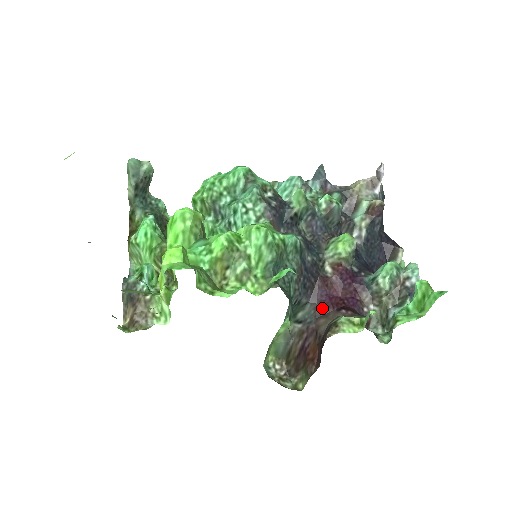
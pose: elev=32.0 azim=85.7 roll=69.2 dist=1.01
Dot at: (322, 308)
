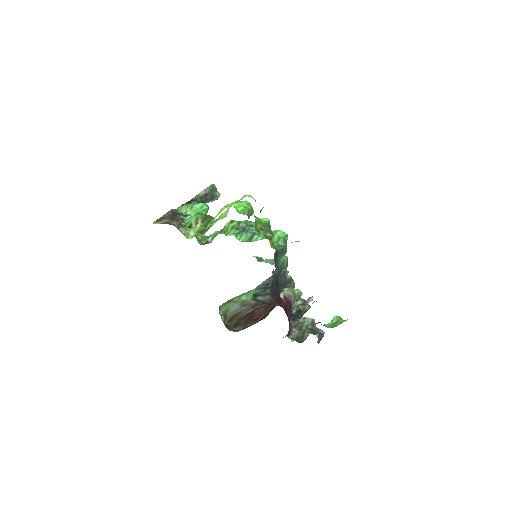
Dot at: (275, 302)
